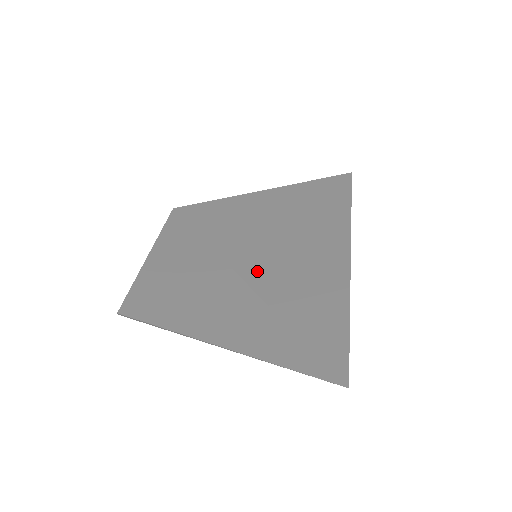
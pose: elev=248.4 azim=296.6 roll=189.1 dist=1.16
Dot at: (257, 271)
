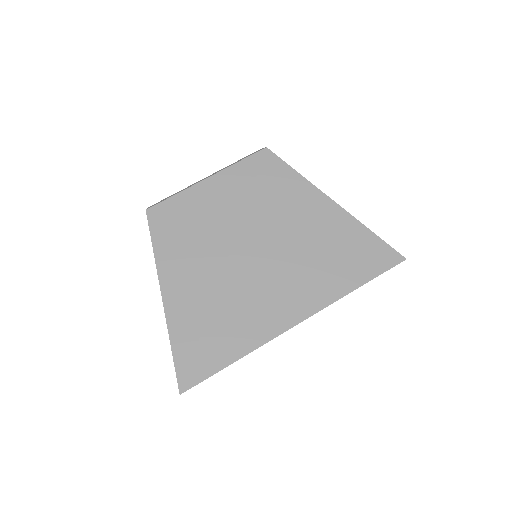
Dot at: (238, 271)
